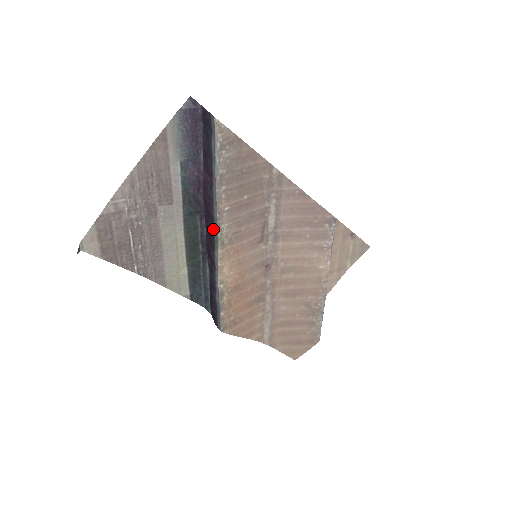
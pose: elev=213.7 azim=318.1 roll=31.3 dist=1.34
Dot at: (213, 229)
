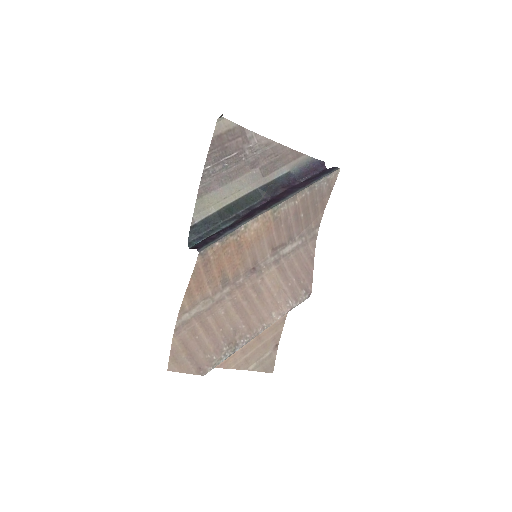
Dot at: (278, 201)
